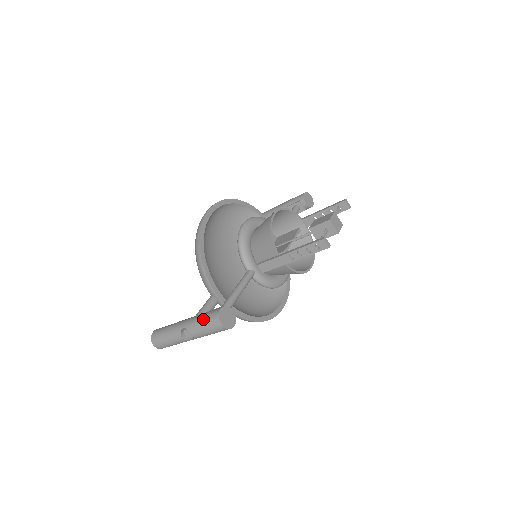
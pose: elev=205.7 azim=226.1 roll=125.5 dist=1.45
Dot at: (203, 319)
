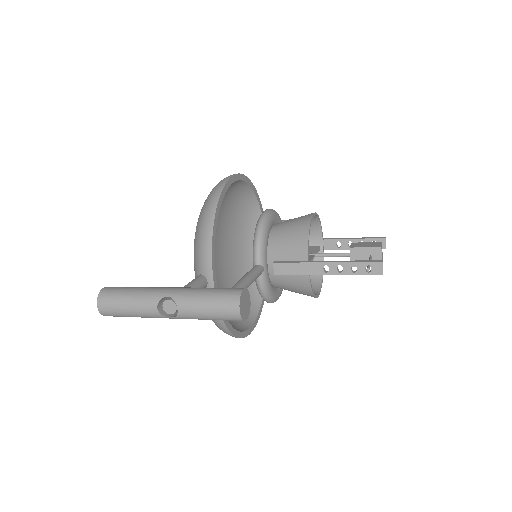
Dot at: (209, 293)
